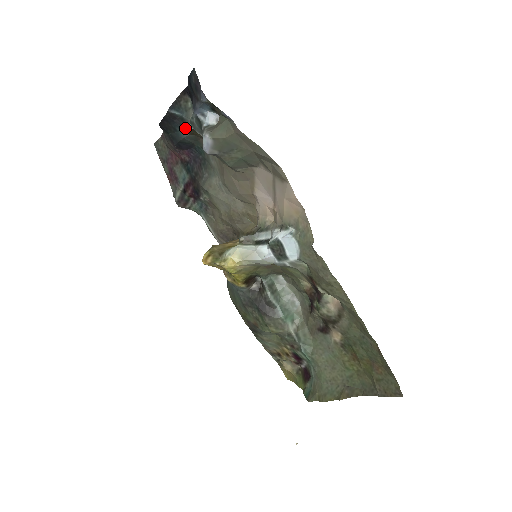
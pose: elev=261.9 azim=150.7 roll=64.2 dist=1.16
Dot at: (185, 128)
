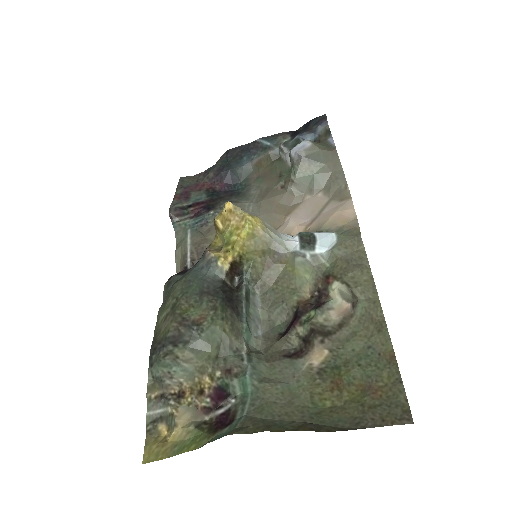
Dot at: (258, 156)
